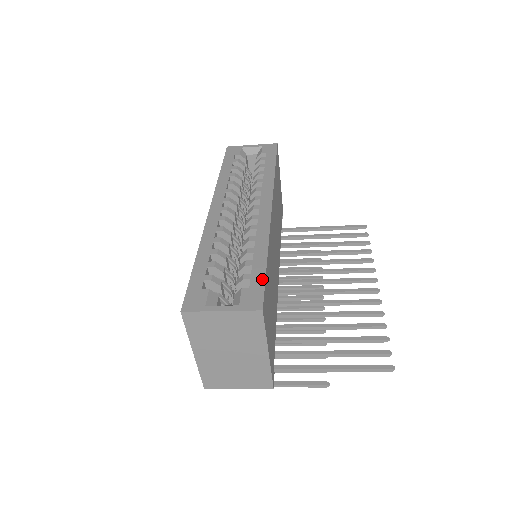
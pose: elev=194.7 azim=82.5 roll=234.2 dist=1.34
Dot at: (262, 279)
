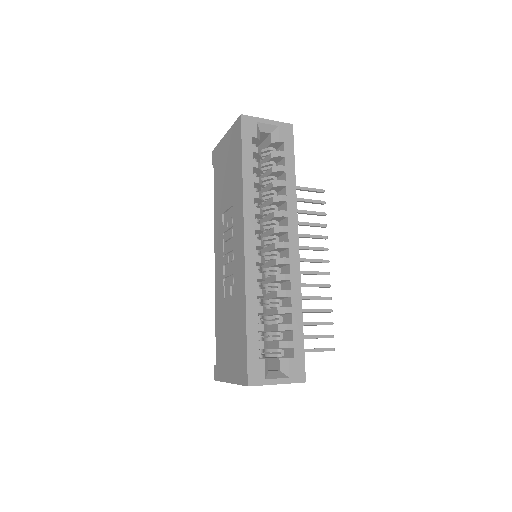
Dot at: (302, 348)
